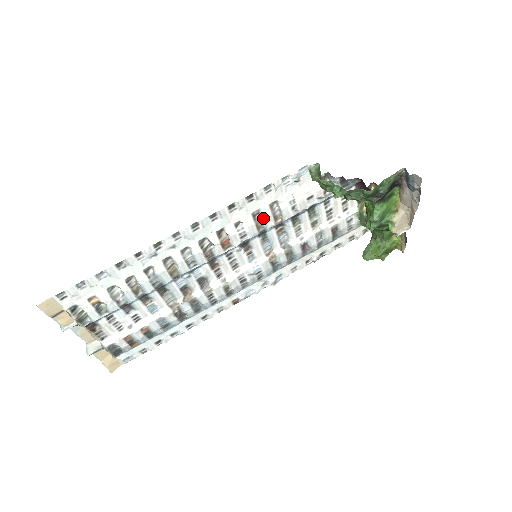
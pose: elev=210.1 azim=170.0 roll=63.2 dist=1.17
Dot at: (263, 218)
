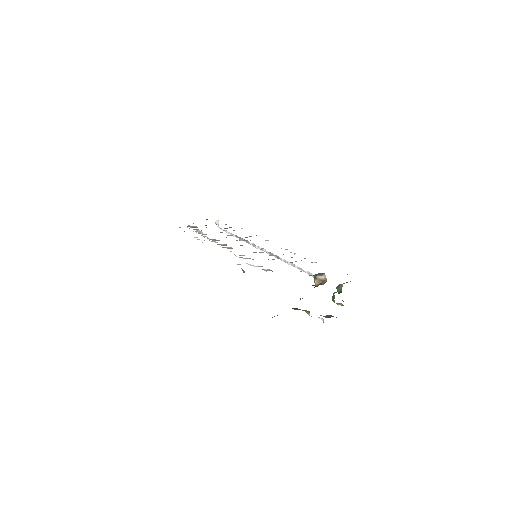
Dot at: occluded
